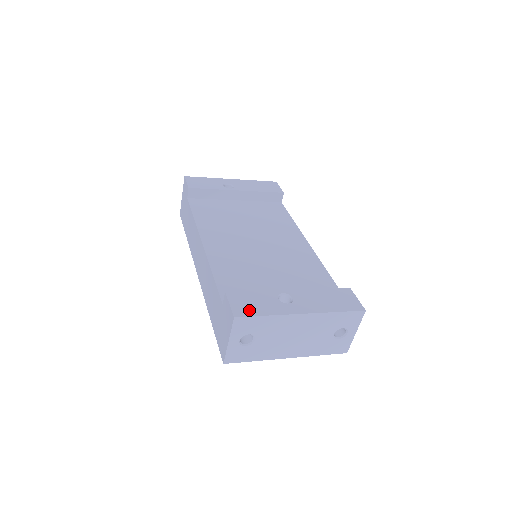
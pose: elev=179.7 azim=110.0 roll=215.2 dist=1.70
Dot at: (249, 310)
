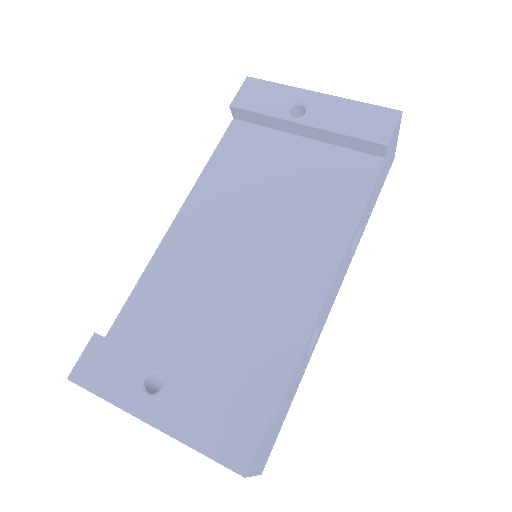
Dot at: (92, 377)
